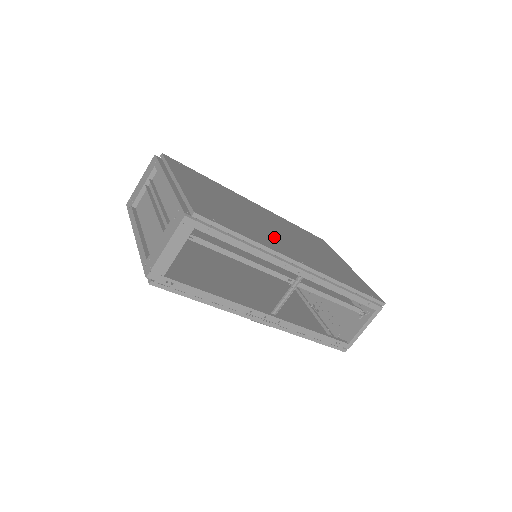
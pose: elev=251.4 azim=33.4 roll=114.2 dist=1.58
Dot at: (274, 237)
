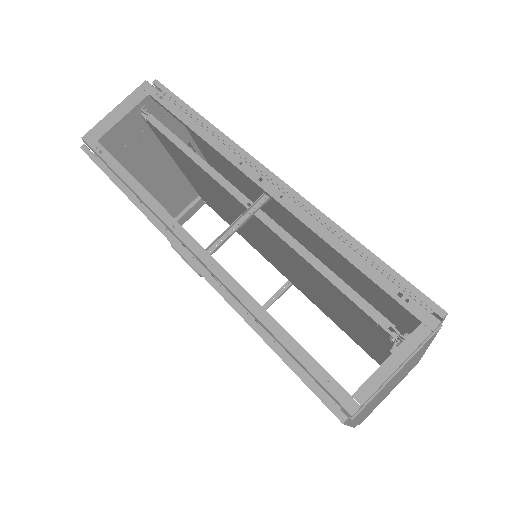
Dot at: occluded
